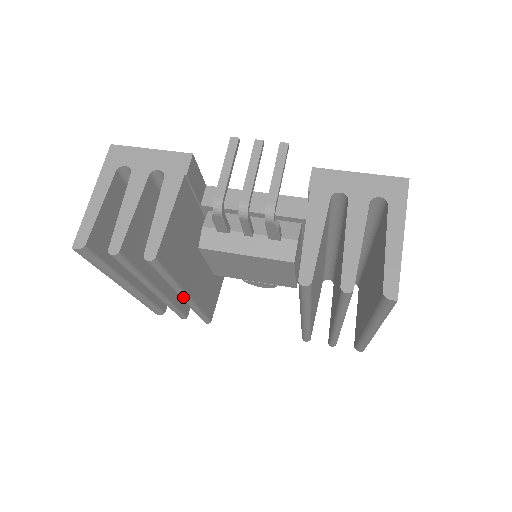
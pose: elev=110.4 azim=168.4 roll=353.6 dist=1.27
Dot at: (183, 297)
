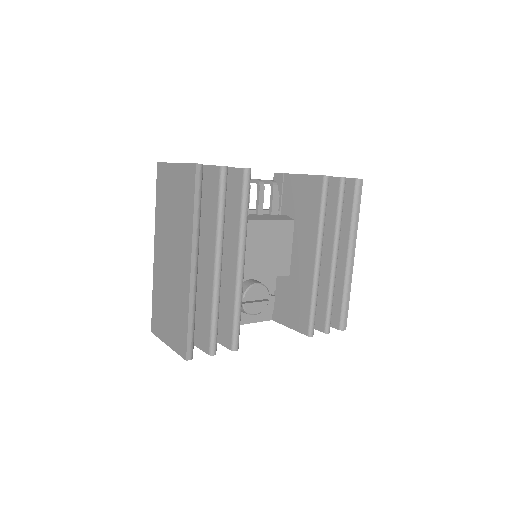
Dot at: (243, 257)
